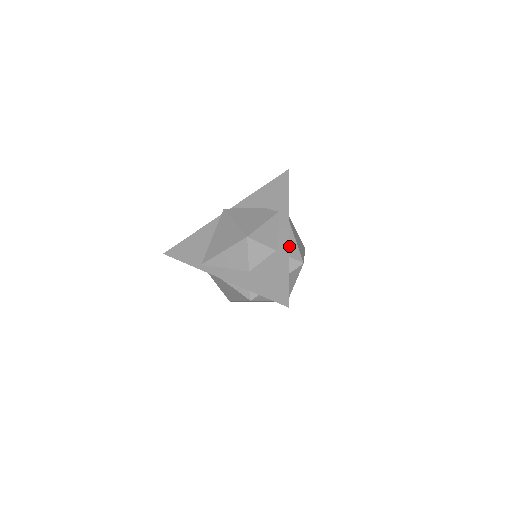
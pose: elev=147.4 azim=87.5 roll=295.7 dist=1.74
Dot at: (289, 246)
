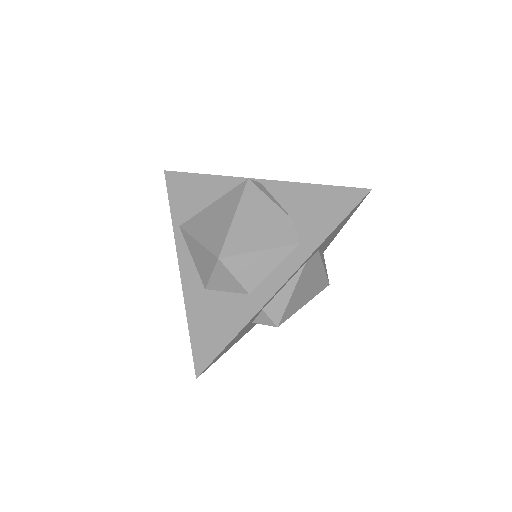
Dot at: (275, 297)
